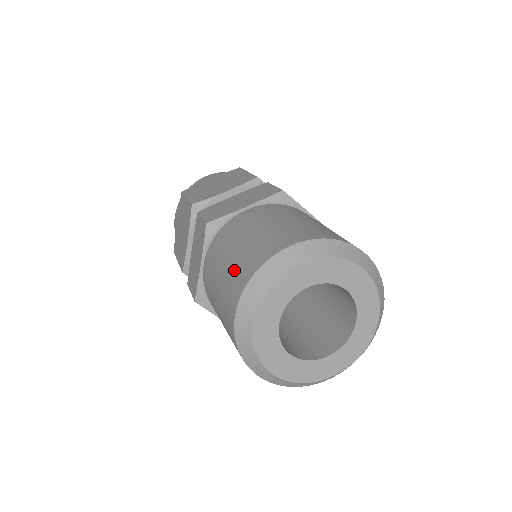
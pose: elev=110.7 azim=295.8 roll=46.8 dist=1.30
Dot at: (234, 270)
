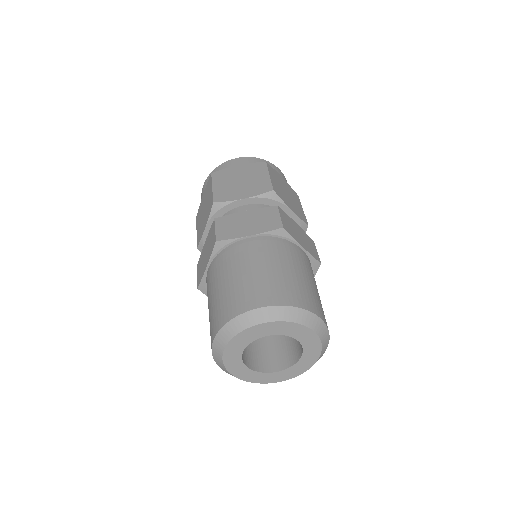
Dot at: occluded
